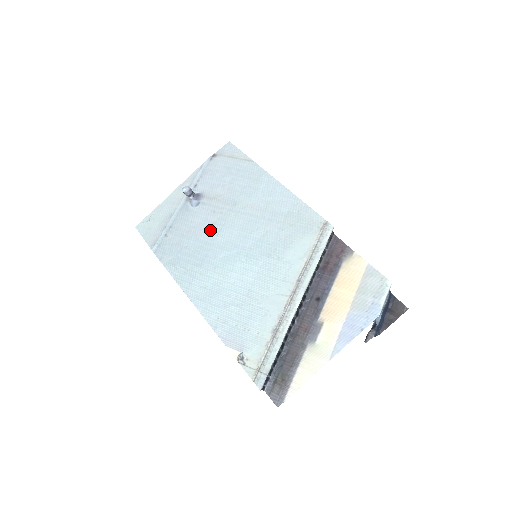
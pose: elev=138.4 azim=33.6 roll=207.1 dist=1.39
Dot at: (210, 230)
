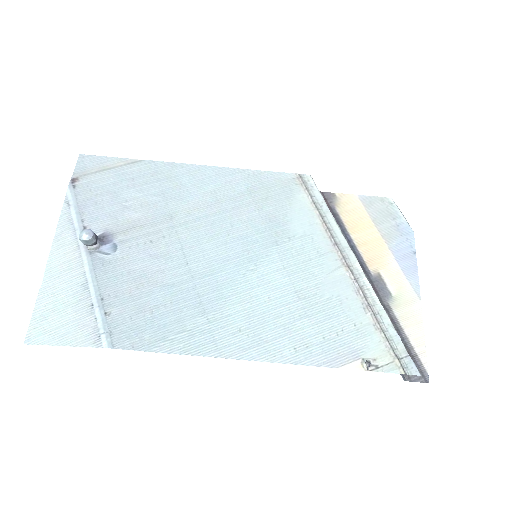
Dot at: (170, 265)
